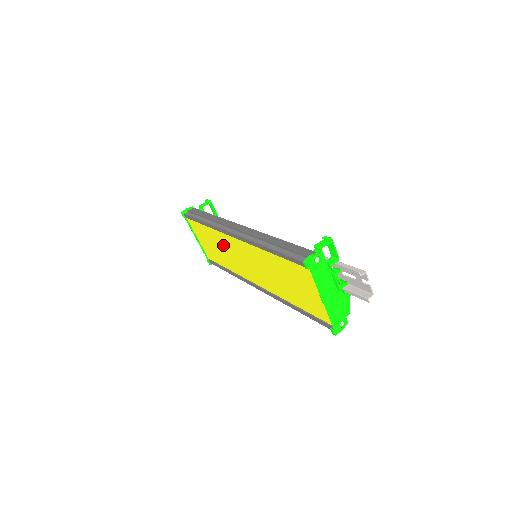
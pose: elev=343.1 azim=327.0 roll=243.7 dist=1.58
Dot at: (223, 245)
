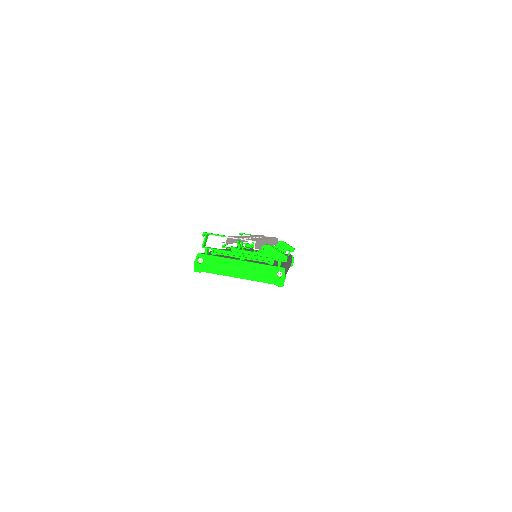
Dot at: occluded
